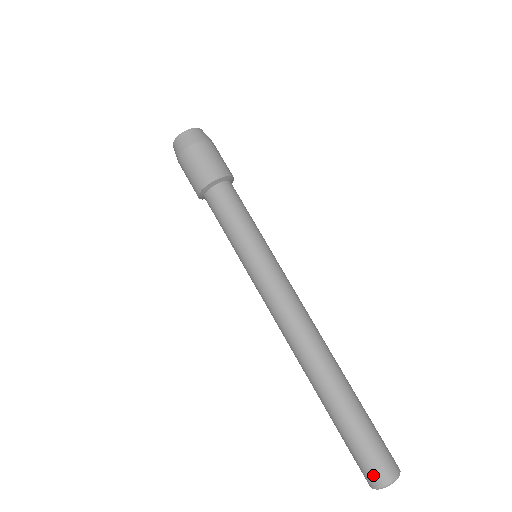
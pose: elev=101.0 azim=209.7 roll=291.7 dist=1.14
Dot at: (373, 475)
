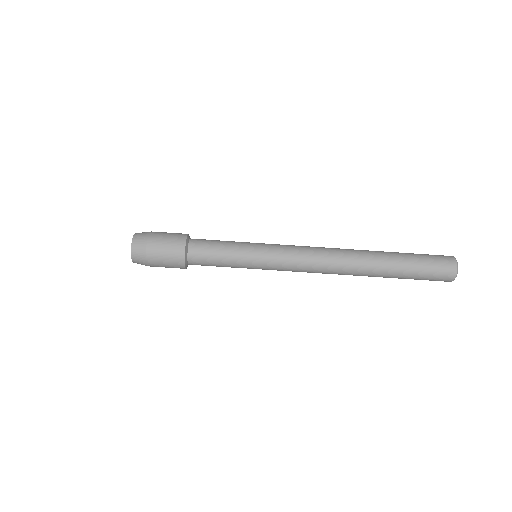
Dot at: (447, 269)
